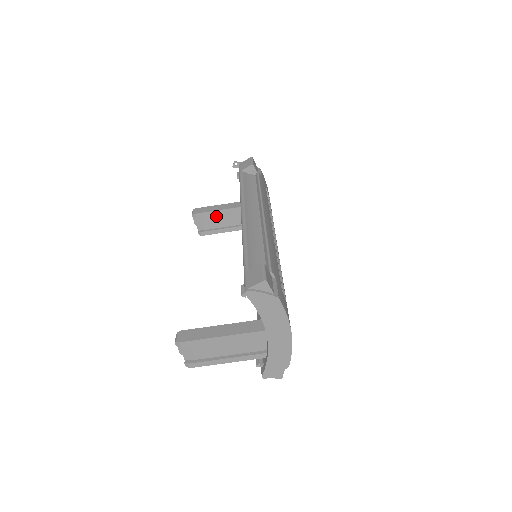
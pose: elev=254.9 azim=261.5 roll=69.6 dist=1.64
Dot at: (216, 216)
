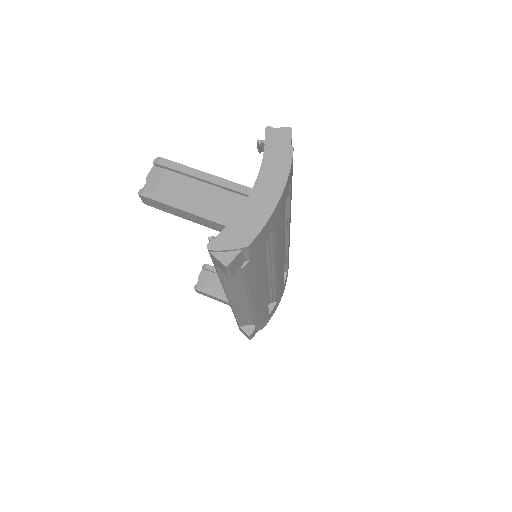
Dot at: occluded
